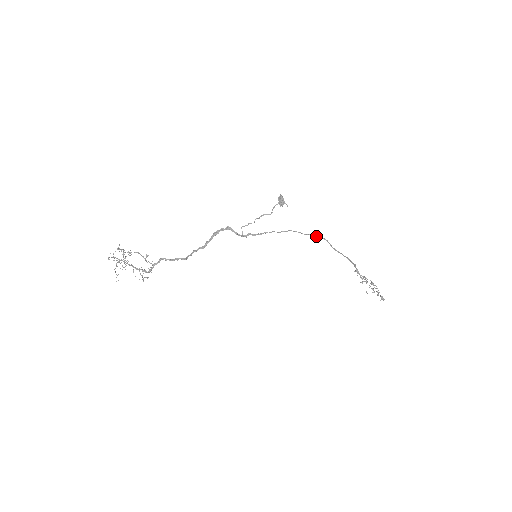
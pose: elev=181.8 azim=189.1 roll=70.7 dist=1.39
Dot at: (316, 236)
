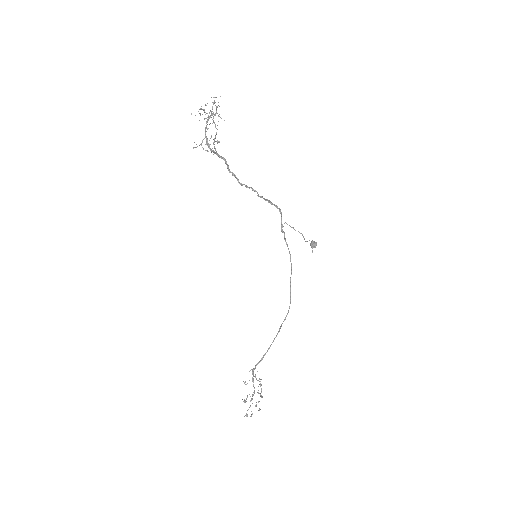
Dot at: occluded
